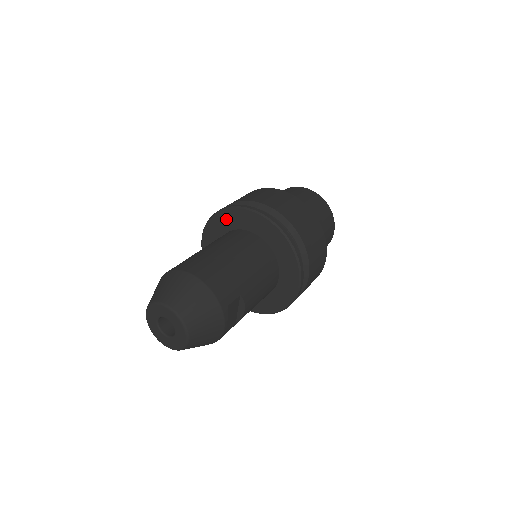
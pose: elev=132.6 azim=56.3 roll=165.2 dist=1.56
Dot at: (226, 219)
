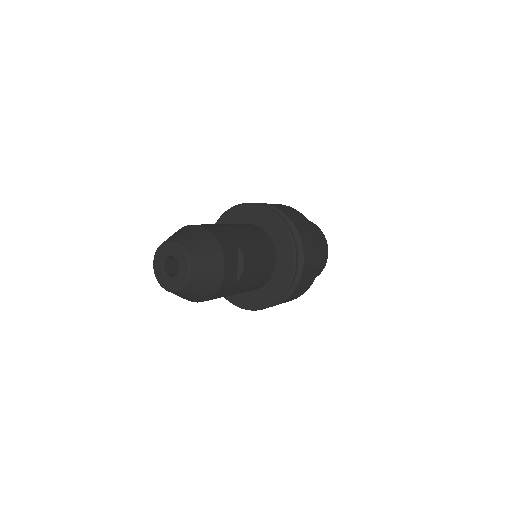
Dot at: (226, 222)
